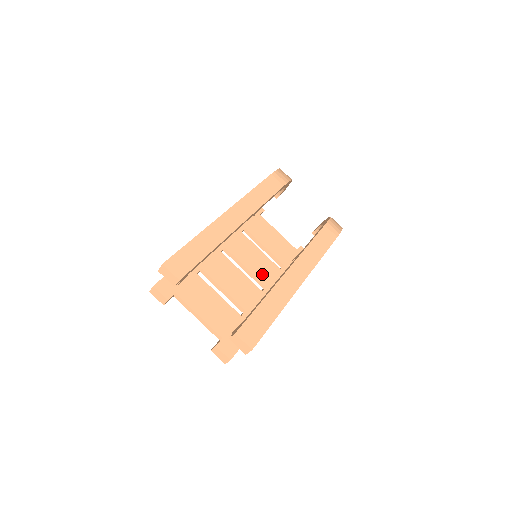
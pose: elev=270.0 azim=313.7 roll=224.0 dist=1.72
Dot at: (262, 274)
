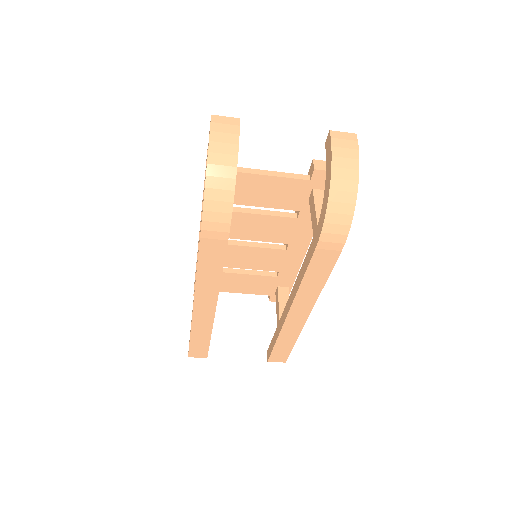
Dot at: (277, 236)
